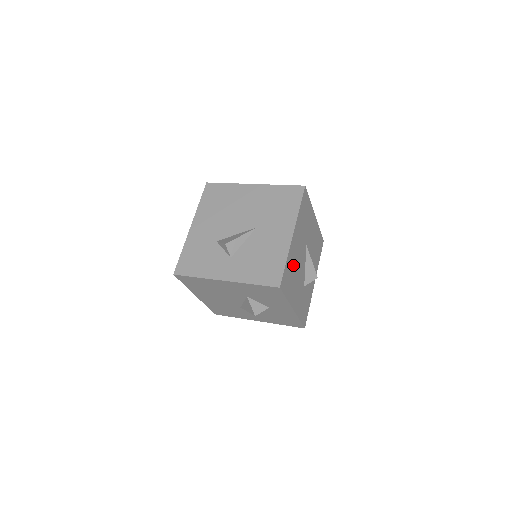
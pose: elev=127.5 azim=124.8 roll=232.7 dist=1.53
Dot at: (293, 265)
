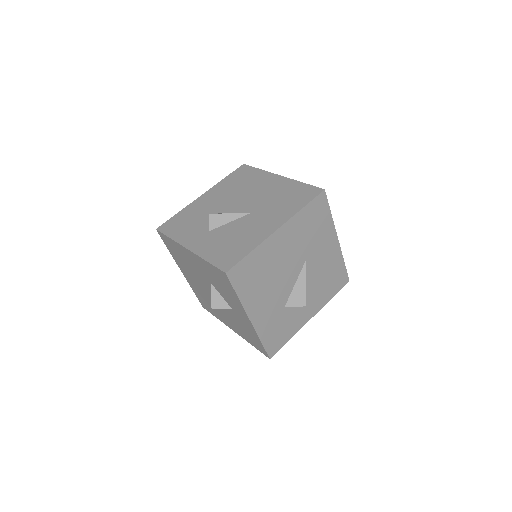
Dot at: (266, 266)
